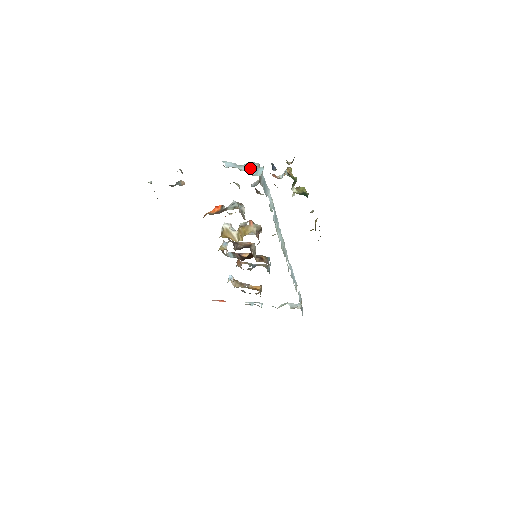
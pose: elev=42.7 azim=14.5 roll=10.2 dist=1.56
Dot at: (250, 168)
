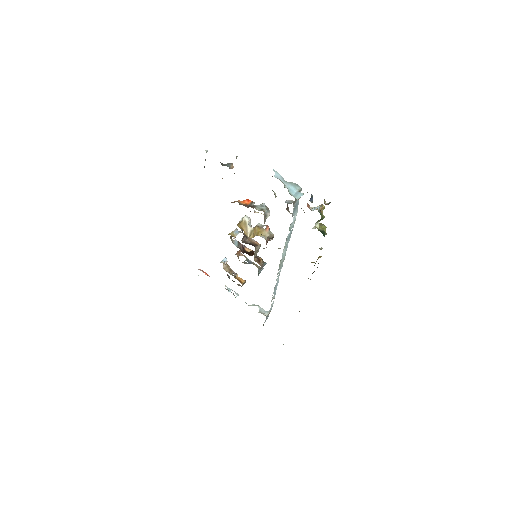
Dot at: (293, 188)
